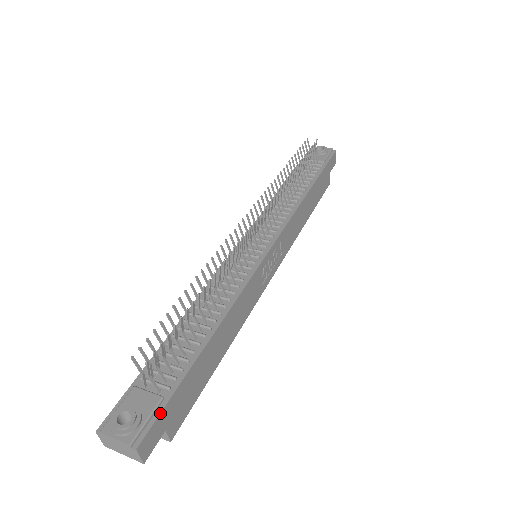
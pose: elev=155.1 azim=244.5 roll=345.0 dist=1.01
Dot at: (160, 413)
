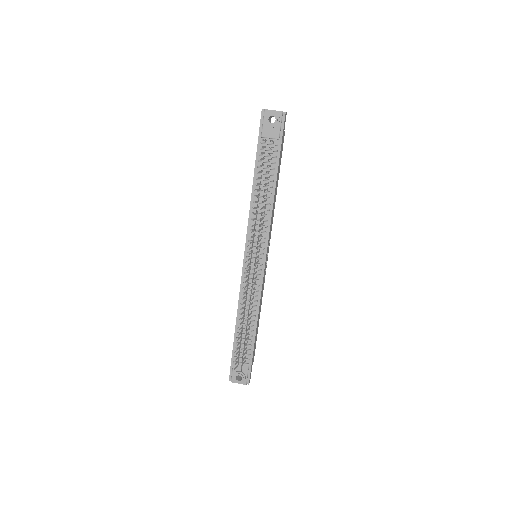
Dot at: occluded
